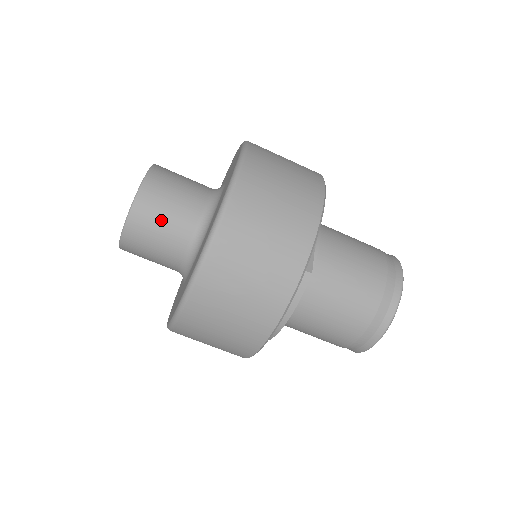
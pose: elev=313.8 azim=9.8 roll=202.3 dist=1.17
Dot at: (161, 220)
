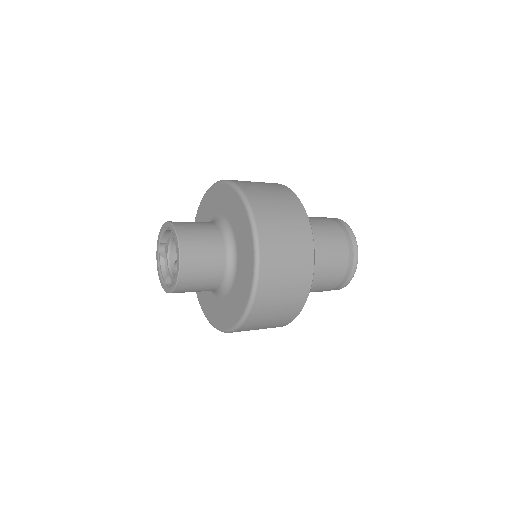
Dot at: (202, 269)
